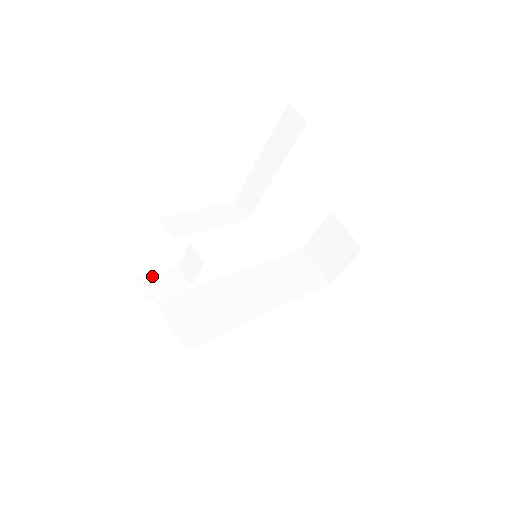
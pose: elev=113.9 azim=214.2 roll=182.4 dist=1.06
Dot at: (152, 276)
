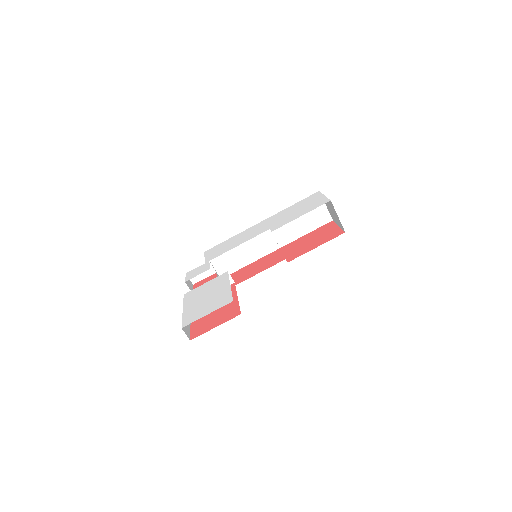
Dot at: occluded
